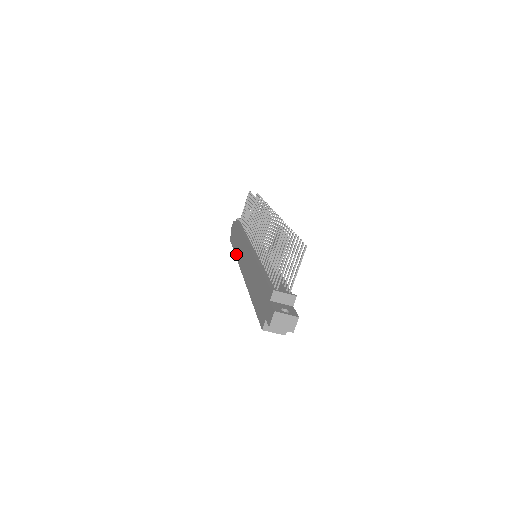
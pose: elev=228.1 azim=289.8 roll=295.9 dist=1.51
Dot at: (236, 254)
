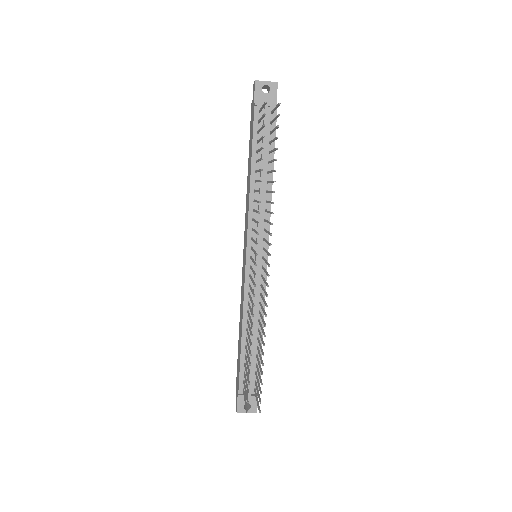
Dot at: occluded
